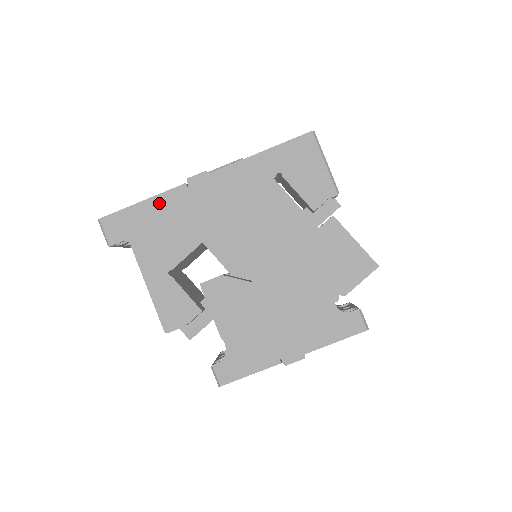
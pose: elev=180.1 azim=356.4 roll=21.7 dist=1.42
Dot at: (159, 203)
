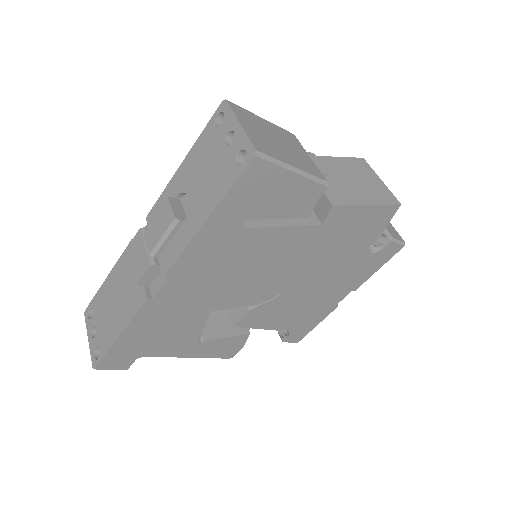
Dot at: (138, 326)
